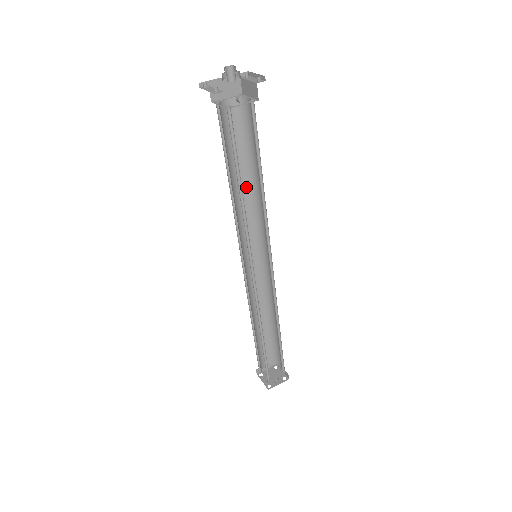
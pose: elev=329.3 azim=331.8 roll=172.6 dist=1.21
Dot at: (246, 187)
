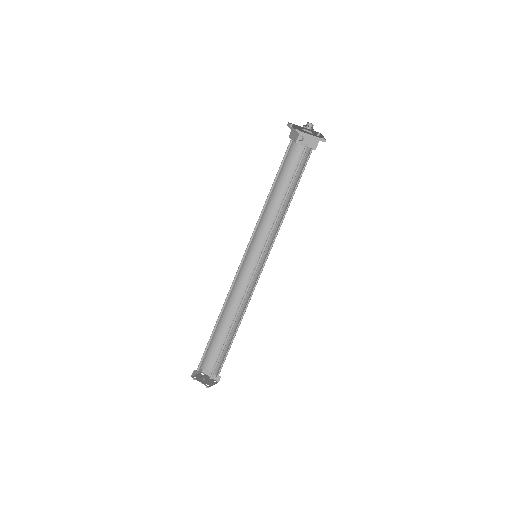
Dot at: (283, 208)
